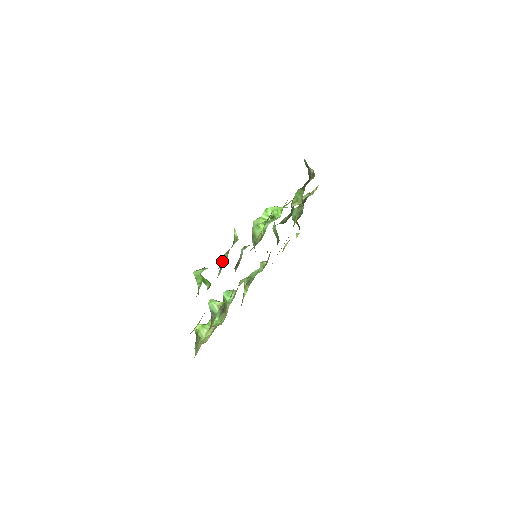
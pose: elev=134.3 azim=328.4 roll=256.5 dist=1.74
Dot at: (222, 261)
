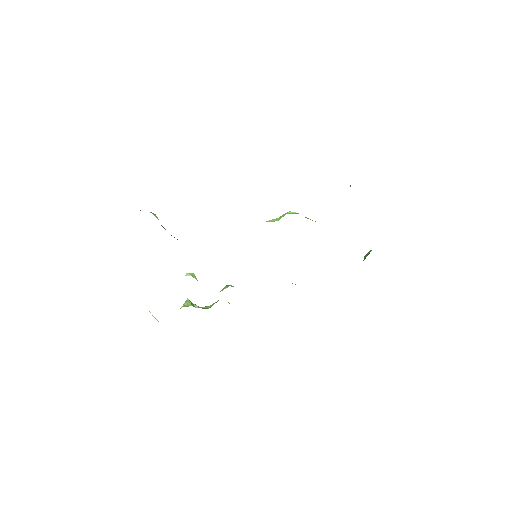
Dot at: occluded
